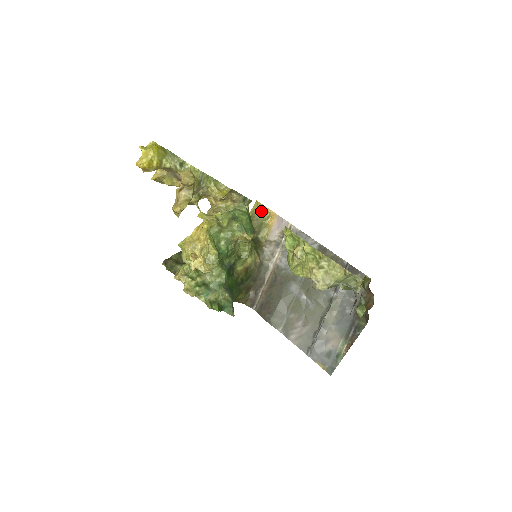
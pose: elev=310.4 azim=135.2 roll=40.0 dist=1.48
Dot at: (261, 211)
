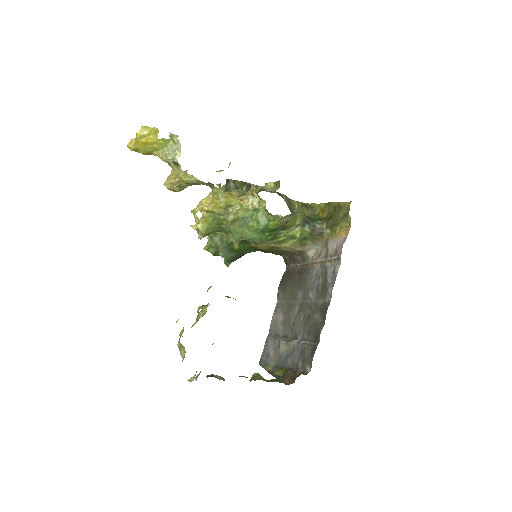
Dot at: (345, 214)
